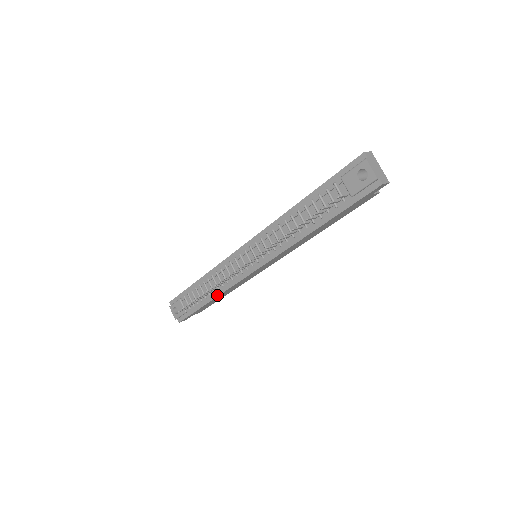
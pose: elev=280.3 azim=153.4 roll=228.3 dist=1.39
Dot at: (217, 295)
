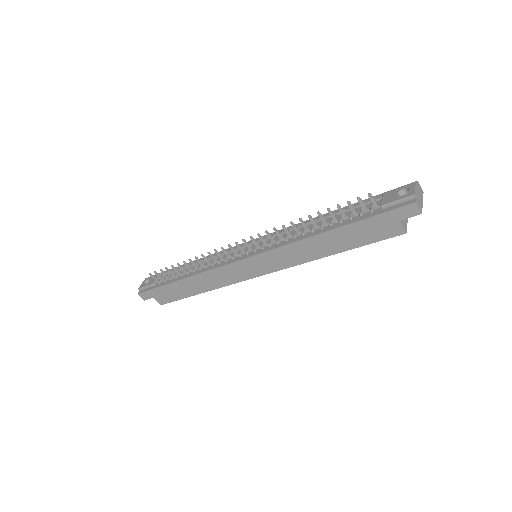
Dot at: (193, 274)
